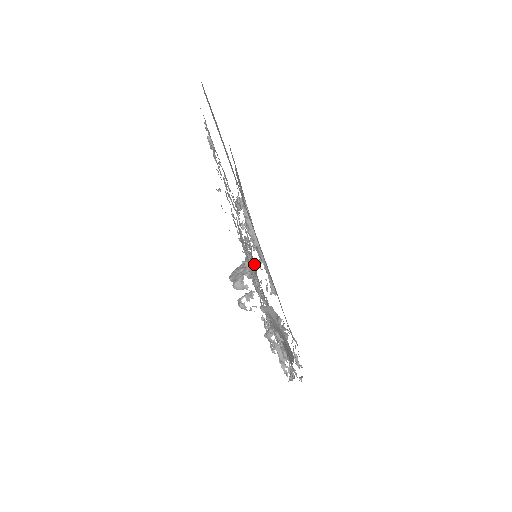
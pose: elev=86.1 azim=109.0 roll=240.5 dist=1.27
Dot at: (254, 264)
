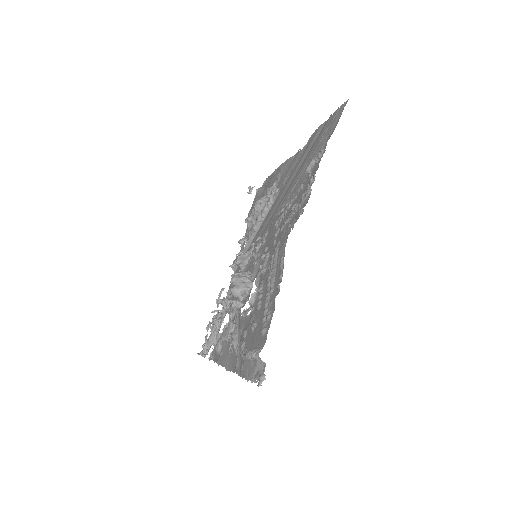
Dot at: (255, 273)
